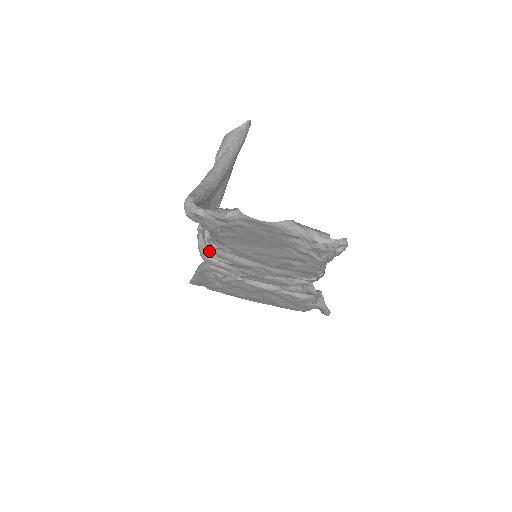
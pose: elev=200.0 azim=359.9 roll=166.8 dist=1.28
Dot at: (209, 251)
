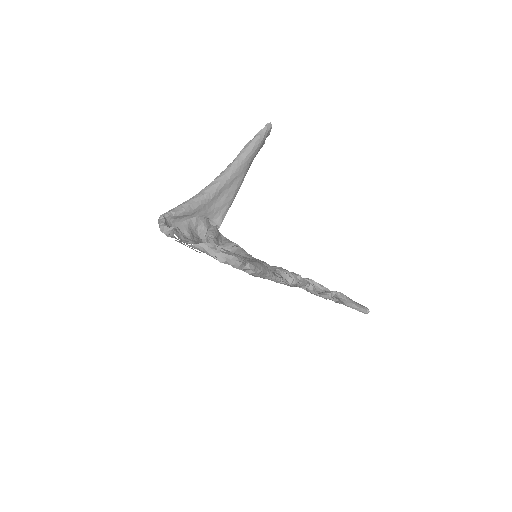
Dot at: occluded
